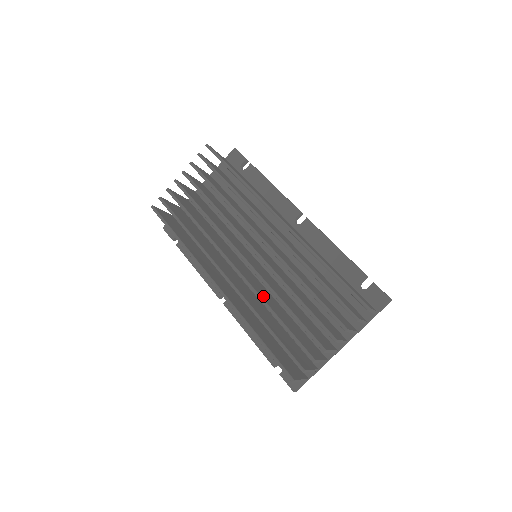
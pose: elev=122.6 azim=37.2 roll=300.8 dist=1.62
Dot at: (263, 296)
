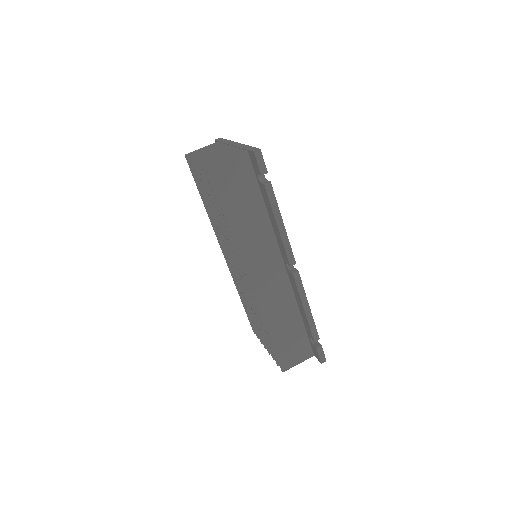
Dot at: occluded
